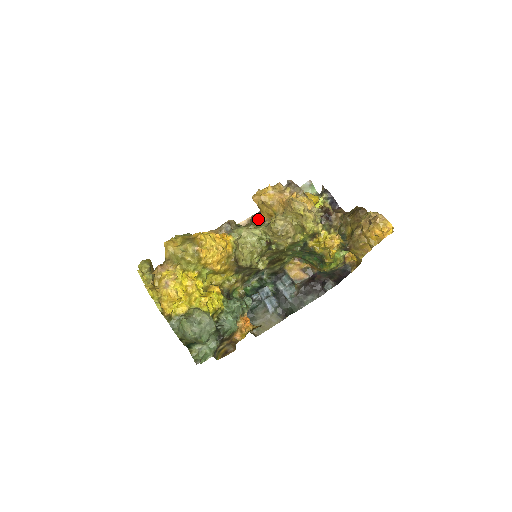
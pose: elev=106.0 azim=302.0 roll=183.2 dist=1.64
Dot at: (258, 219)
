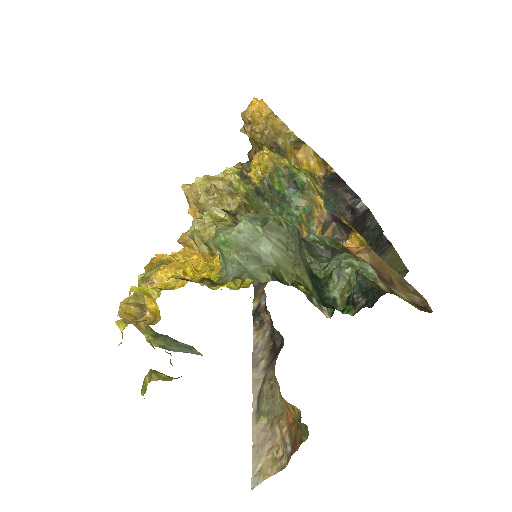
Dot at: occluded
